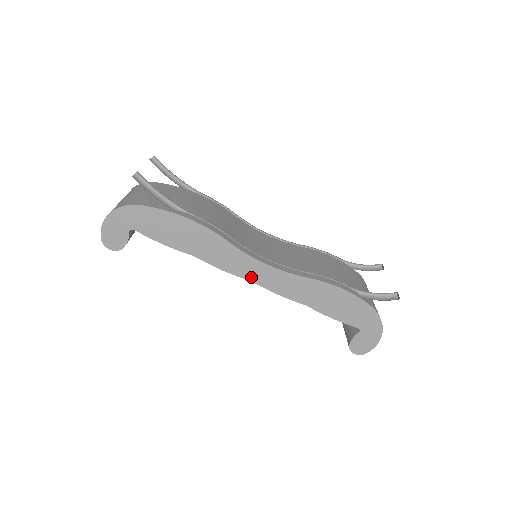
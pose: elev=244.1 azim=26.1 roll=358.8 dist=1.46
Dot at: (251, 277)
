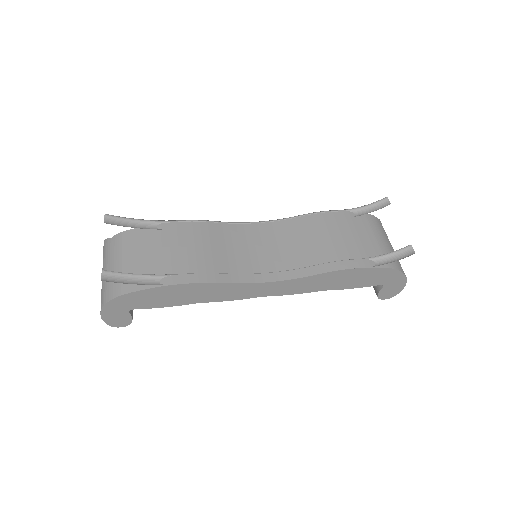
Dot at: (261, 294)
